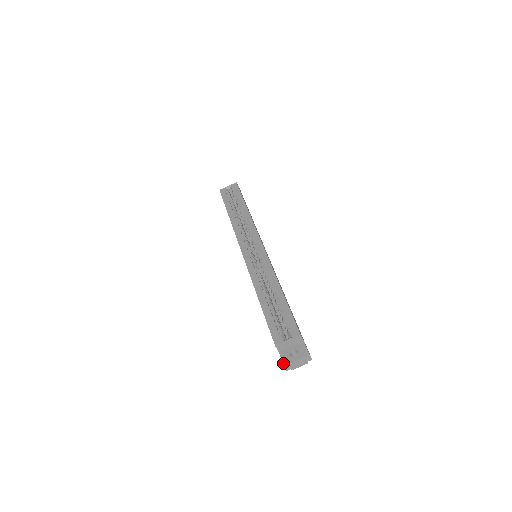
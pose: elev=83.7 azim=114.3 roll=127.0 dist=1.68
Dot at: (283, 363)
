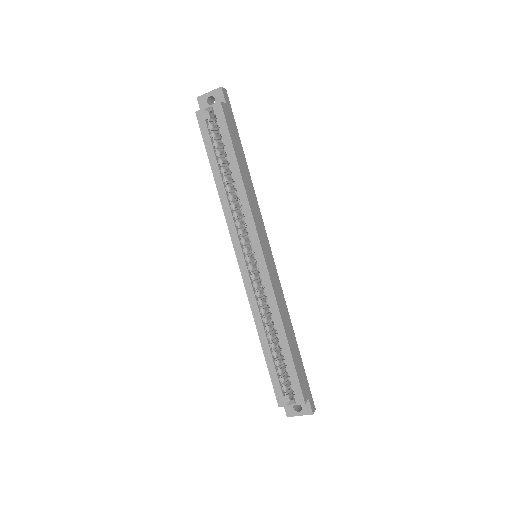
Dot at: (286, 415)
